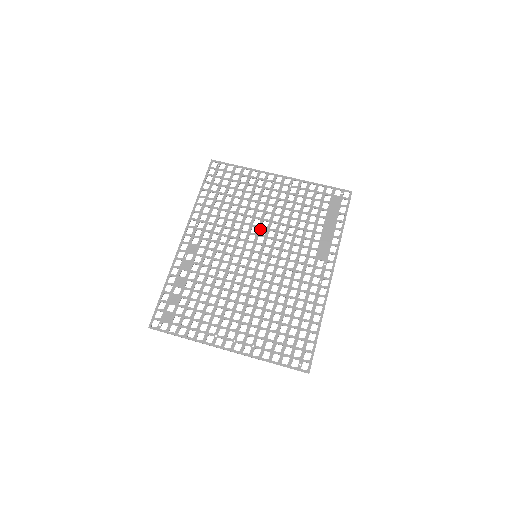
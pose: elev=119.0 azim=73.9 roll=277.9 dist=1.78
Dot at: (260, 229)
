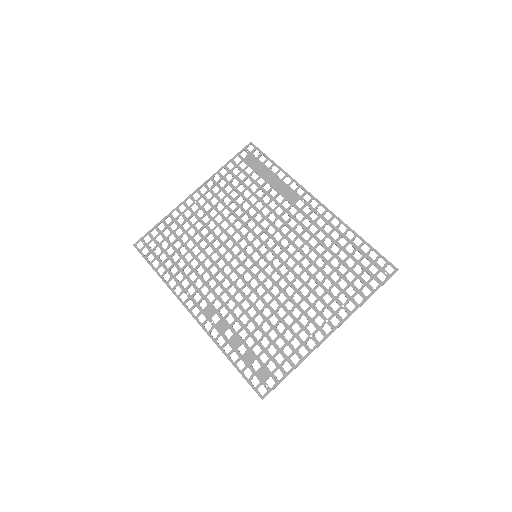
Dot at: (232, 238)
